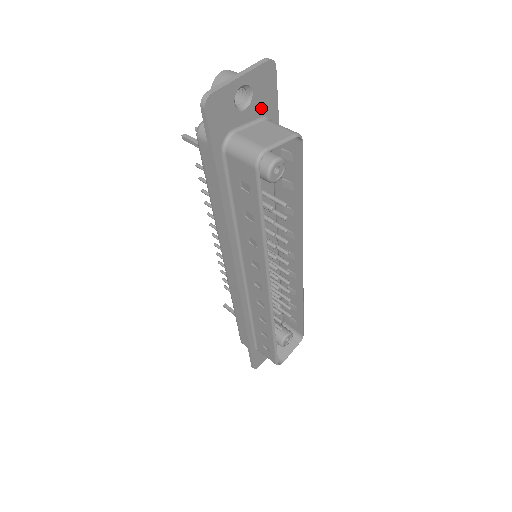
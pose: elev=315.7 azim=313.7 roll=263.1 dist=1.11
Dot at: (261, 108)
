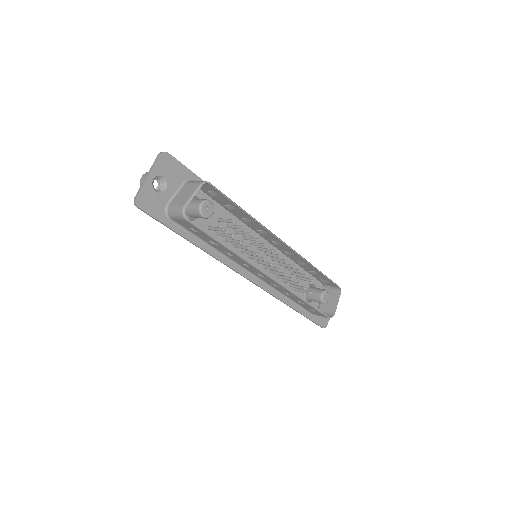
Dot at: (177, 180)
